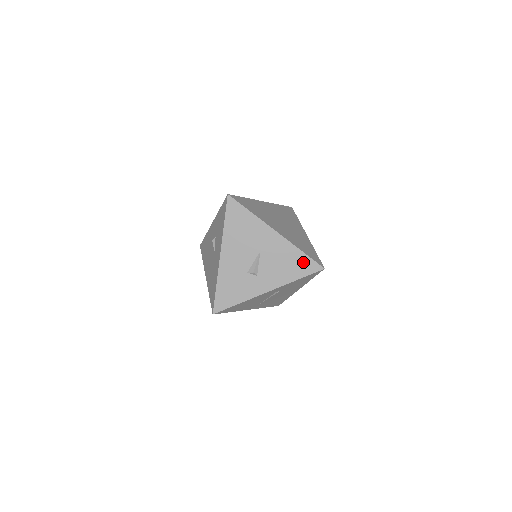
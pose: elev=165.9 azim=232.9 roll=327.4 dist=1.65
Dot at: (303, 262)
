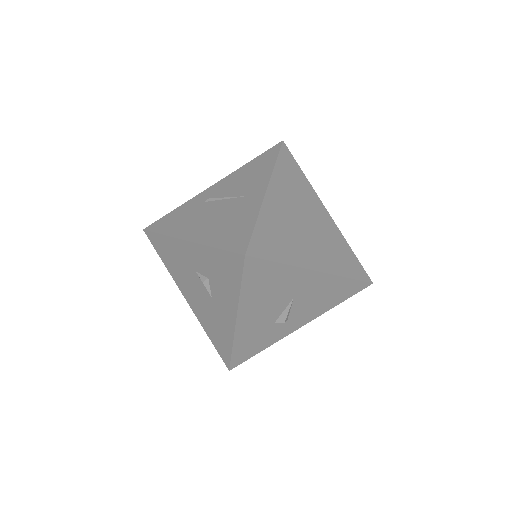
Dot at: (348, 287)
